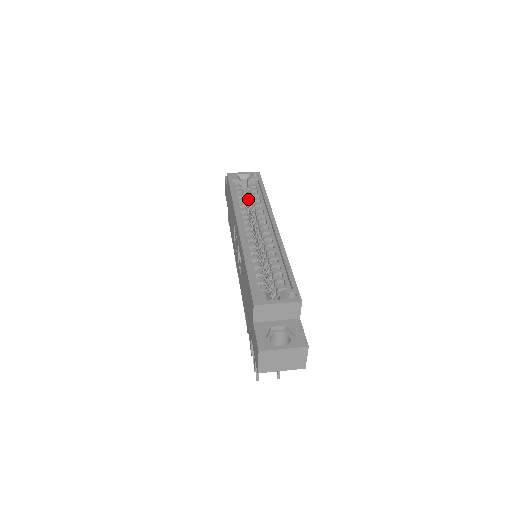
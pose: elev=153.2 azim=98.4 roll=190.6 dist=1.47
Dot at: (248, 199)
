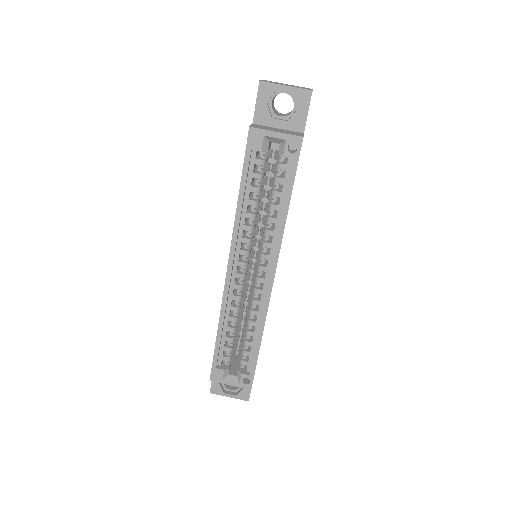
Dot at: (270, 181)
